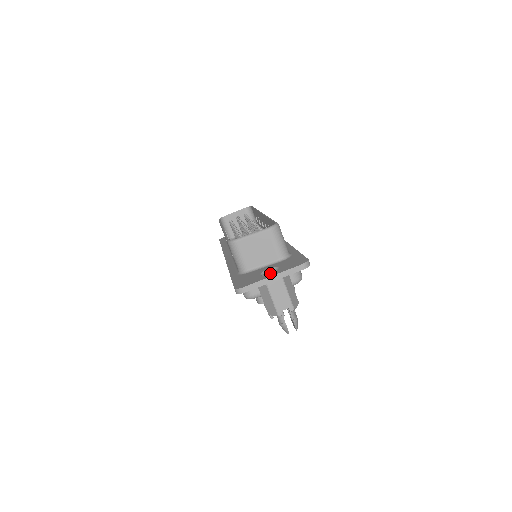
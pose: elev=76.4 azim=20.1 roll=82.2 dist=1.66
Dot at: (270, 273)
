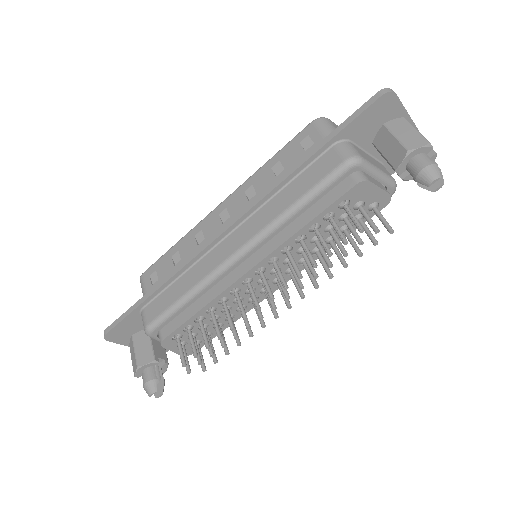
Dot at: occluded
